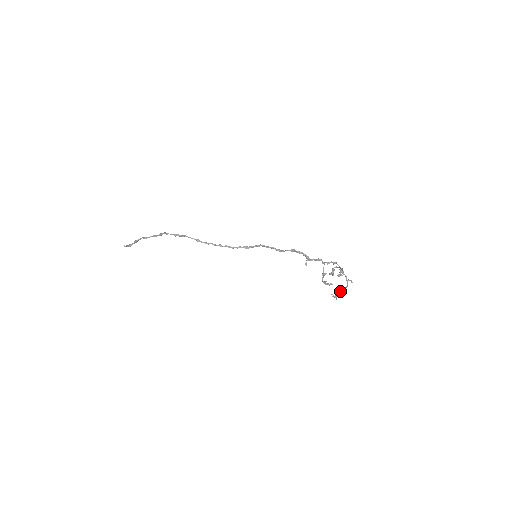
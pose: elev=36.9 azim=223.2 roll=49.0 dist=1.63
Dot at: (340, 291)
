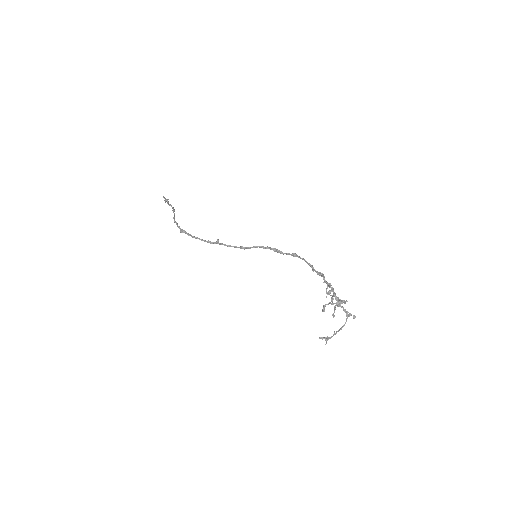
Dot at: occluded
